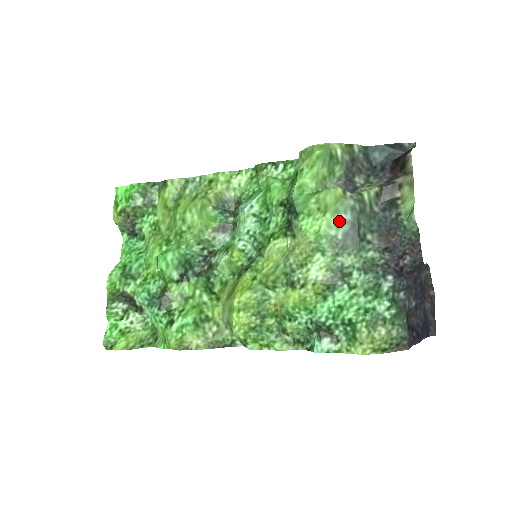
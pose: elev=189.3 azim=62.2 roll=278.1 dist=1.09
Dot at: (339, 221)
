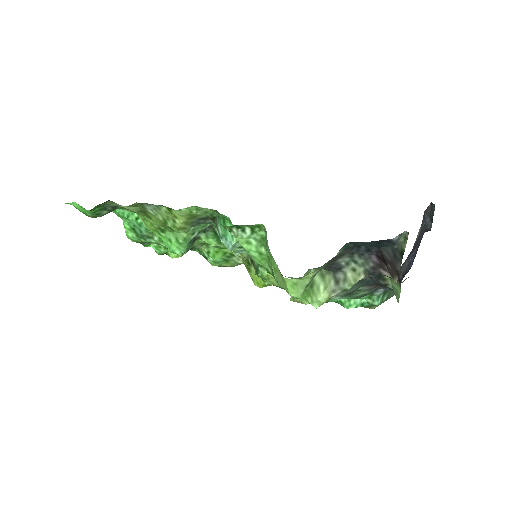
Dot at: occluded
